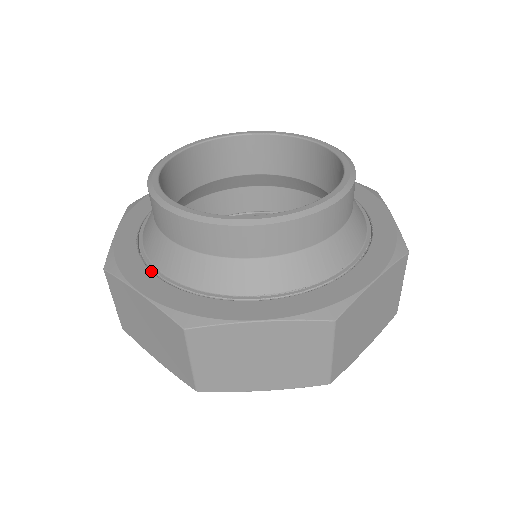
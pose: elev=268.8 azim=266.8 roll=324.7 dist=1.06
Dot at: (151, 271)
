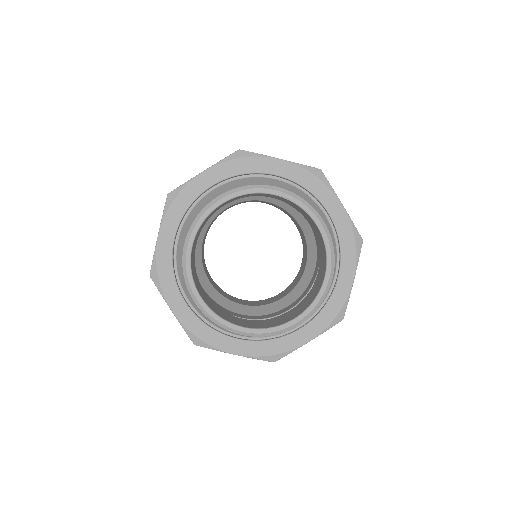
Dot at: (180, 292)
